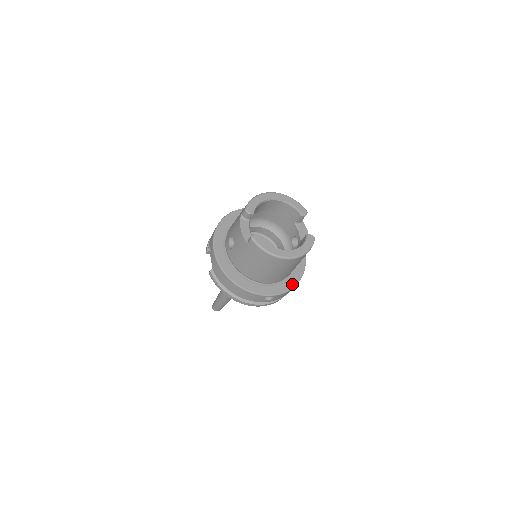
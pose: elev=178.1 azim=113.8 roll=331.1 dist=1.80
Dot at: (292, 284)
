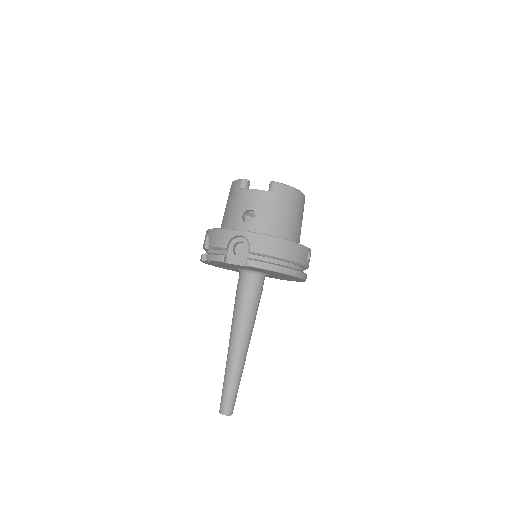
Dot at: occluded
